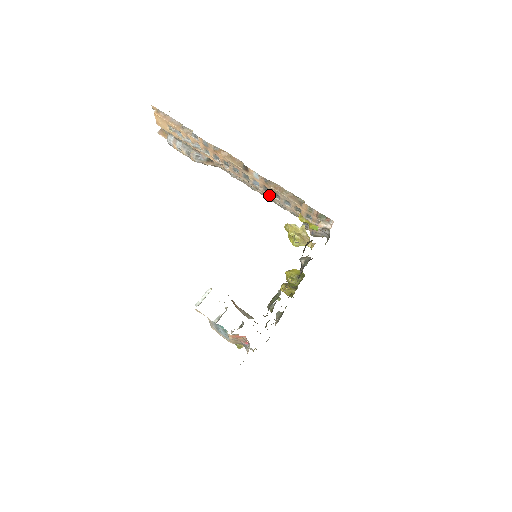
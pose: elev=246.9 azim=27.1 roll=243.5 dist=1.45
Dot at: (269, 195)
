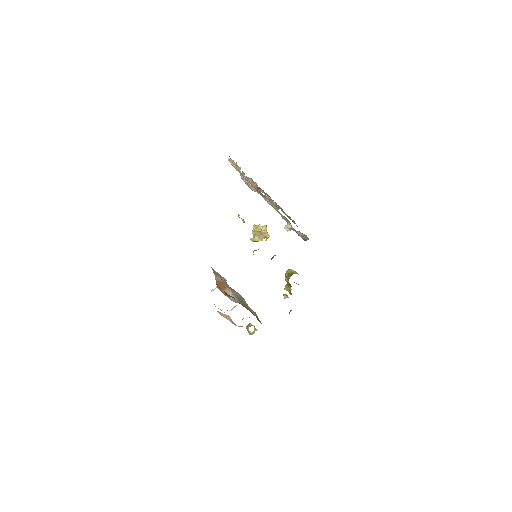
Dot at: occluded
